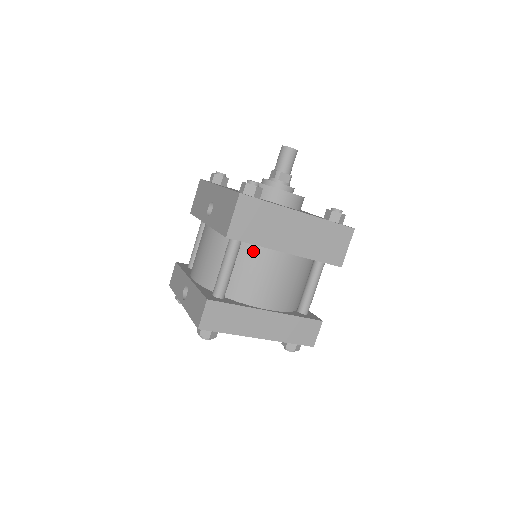
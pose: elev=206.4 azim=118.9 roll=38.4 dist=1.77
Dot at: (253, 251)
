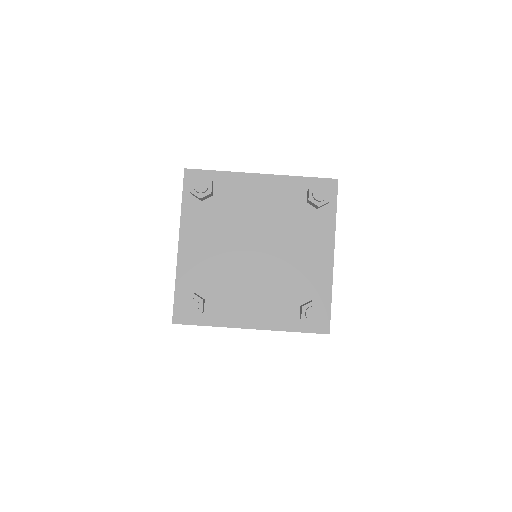
Dot at: occluded
